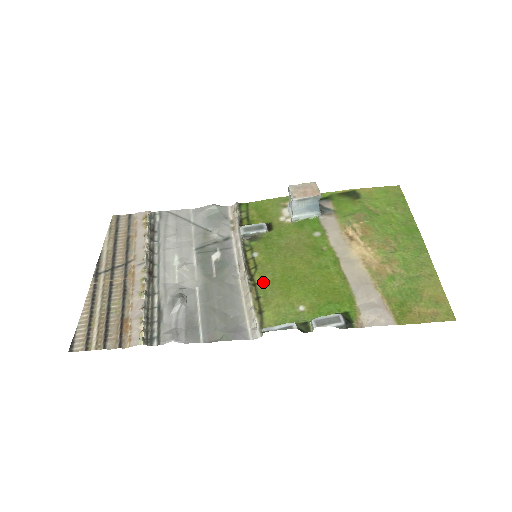
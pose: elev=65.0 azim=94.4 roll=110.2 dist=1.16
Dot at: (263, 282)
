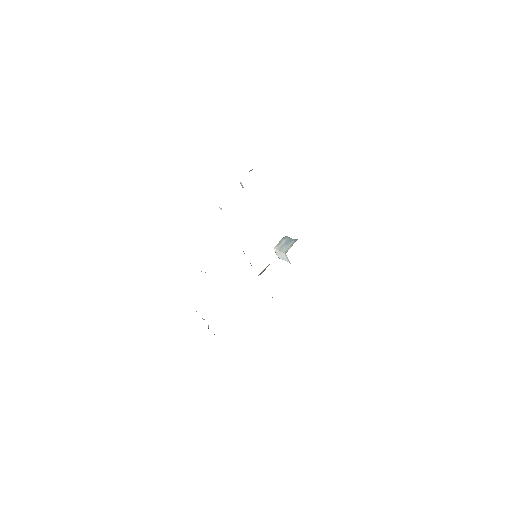
Dot at: occluded
